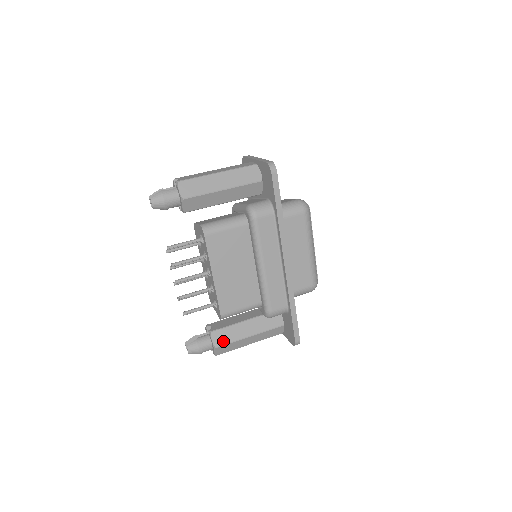
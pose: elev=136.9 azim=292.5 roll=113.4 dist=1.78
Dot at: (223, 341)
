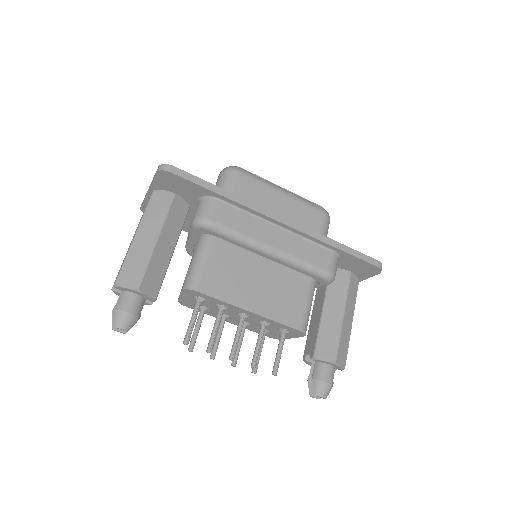
Dot at: (332, 349)
